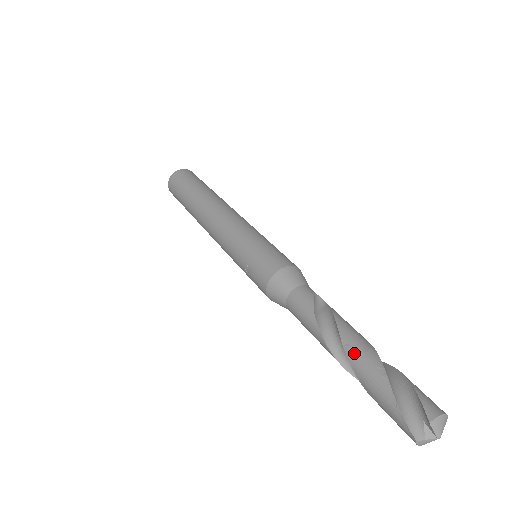
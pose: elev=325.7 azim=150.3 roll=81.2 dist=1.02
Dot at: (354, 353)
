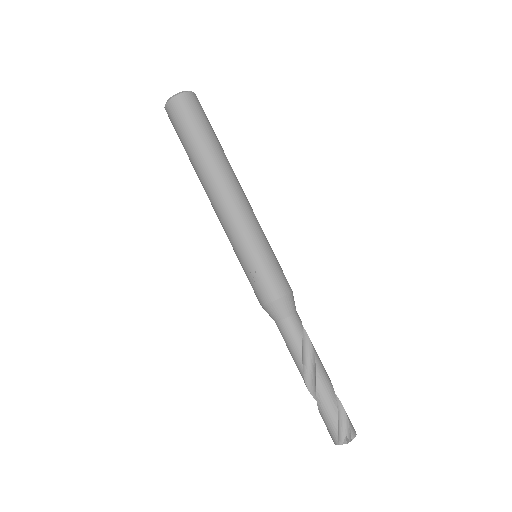
Dot at: (322, 385)
